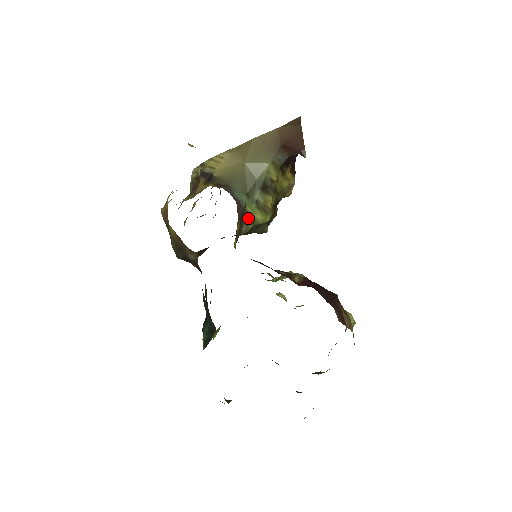
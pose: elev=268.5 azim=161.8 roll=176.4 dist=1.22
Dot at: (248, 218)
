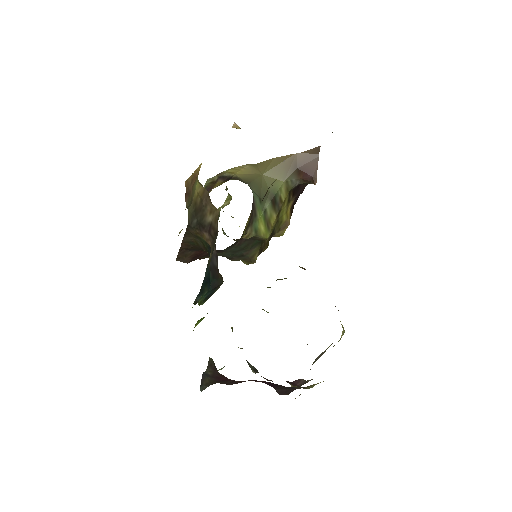
Dot at: (255, 222)
